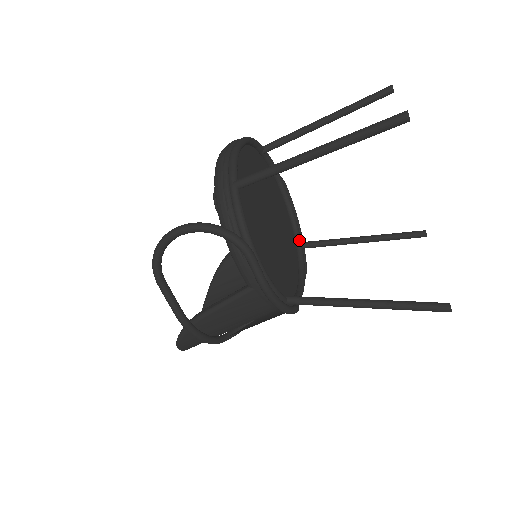
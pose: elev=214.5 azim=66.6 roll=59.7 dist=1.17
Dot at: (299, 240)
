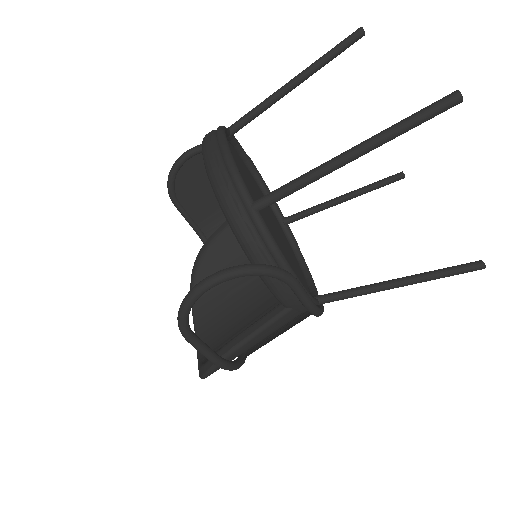
Dot at: (281, 217)
